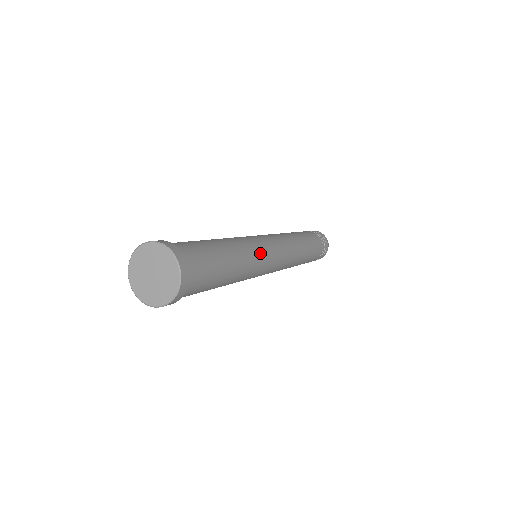
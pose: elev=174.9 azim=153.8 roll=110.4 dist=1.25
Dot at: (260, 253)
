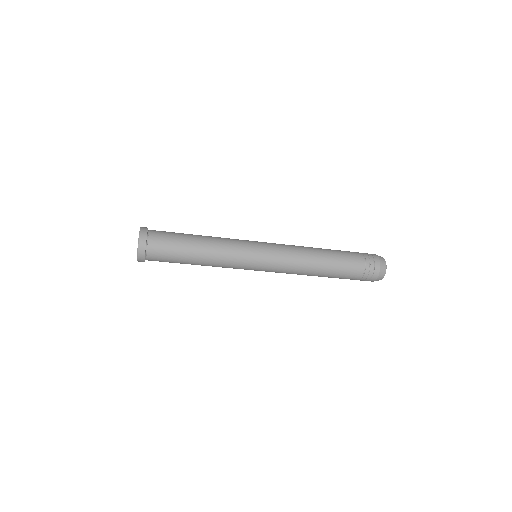
Dot at: (236, 239)
